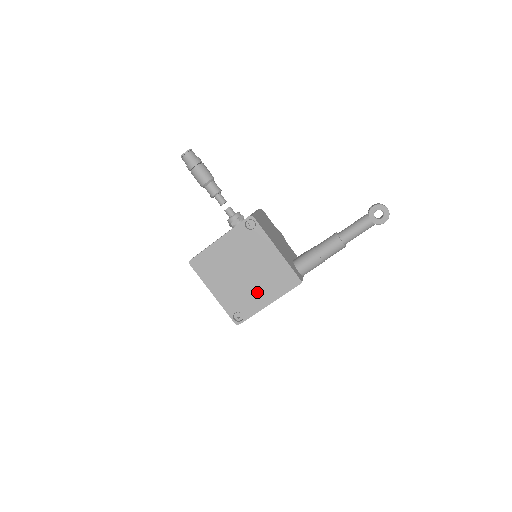
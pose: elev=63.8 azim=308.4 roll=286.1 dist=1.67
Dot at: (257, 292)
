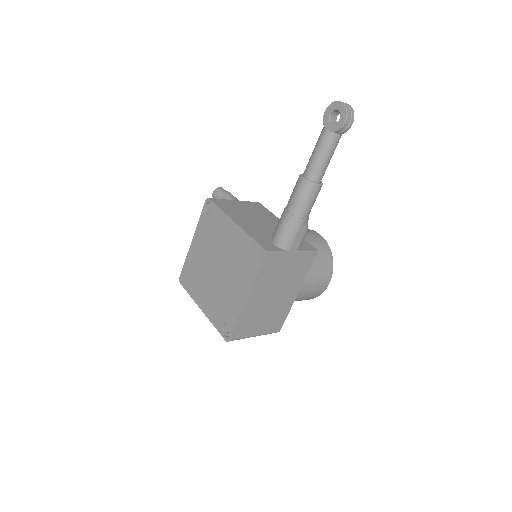
Dot at: (233, 288)
